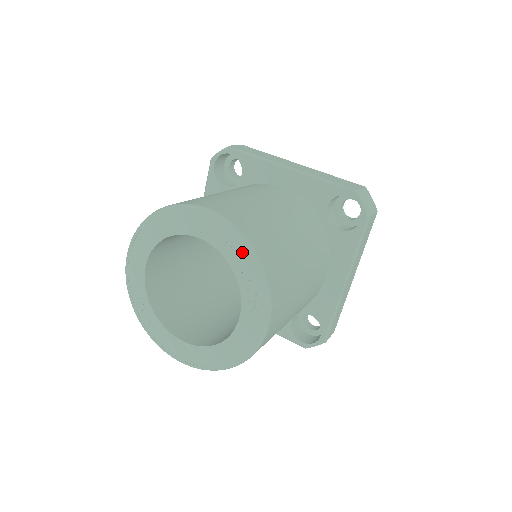
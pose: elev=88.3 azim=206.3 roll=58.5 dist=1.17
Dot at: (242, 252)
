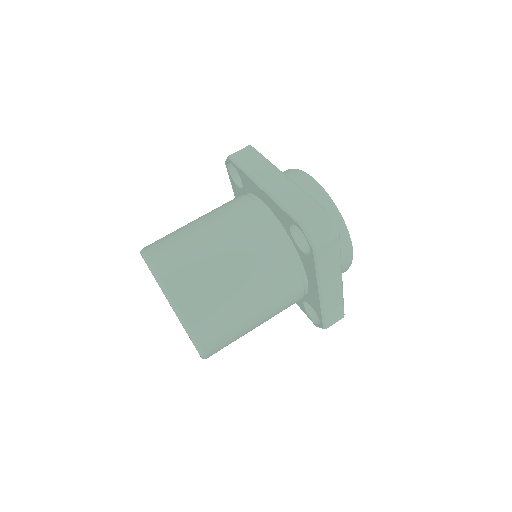
Dot at: (168, 301)
